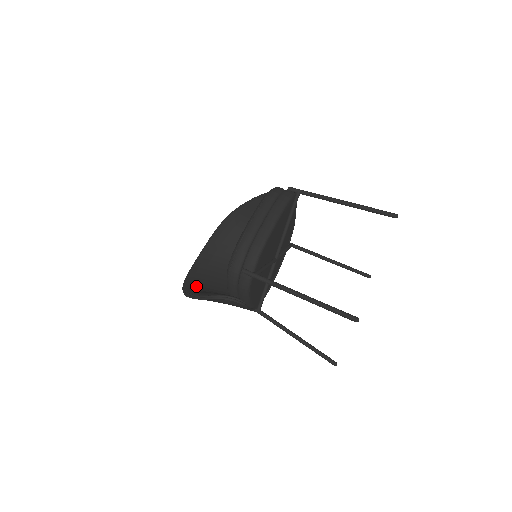
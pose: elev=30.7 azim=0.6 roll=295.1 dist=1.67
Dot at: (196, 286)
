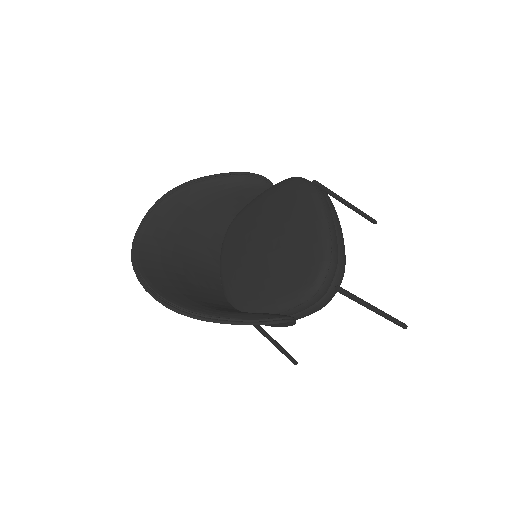
Dot at: (188, 301)
